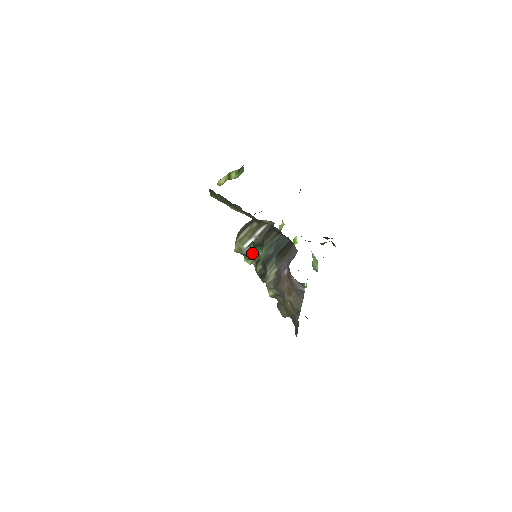
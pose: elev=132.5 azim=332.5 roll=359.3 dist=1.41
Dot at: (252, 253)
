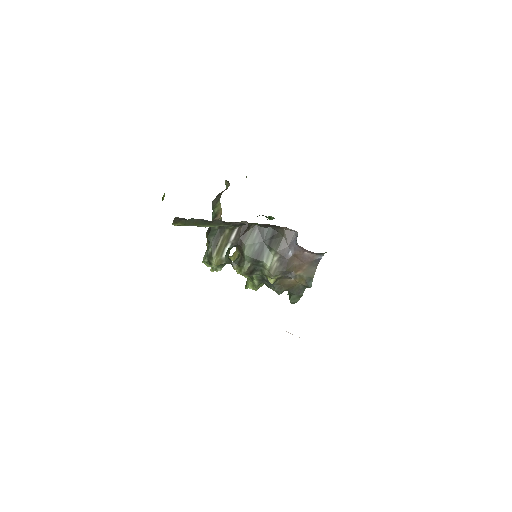
Dot at: (229, 259)
